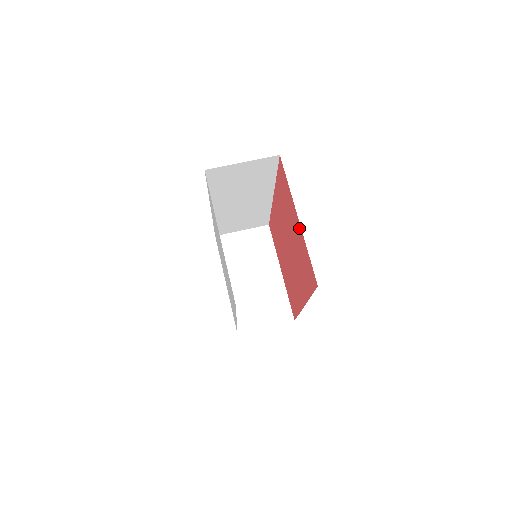
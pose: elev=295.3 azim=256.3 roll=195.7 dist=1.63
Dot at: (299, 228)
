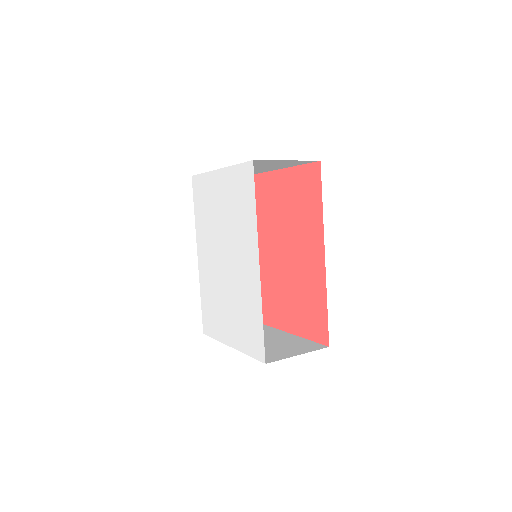
Dot at: (285, 175)
